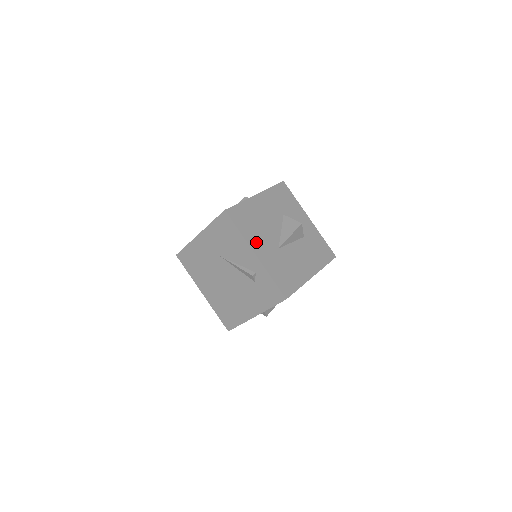
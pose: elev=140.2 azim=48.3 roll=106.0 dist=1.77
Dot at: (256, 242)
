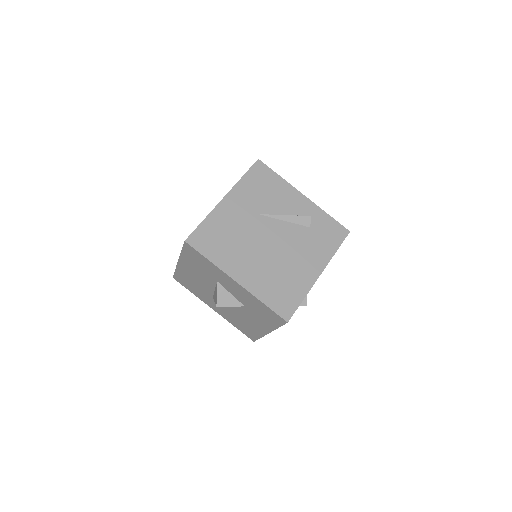
Dot at: occluded
